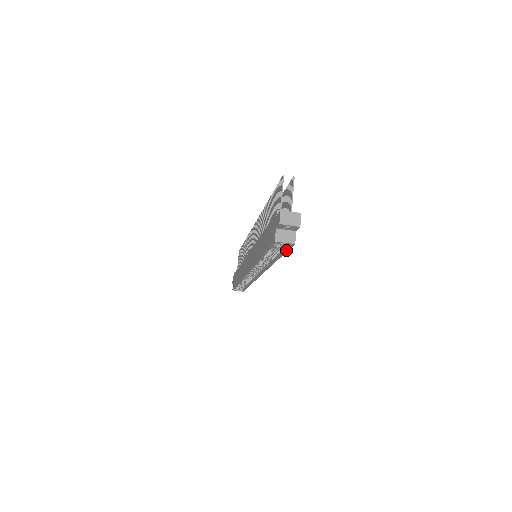
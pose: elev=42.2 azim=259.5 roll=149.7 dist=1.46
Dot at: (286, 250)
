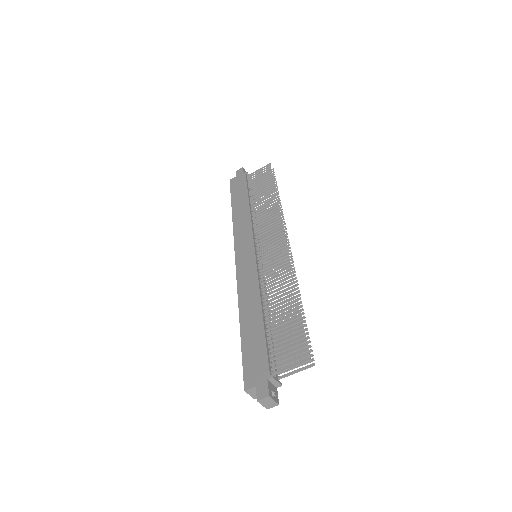
Dot at: occluded
